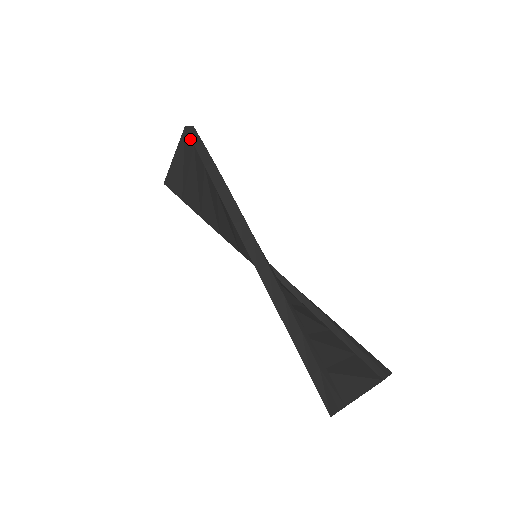
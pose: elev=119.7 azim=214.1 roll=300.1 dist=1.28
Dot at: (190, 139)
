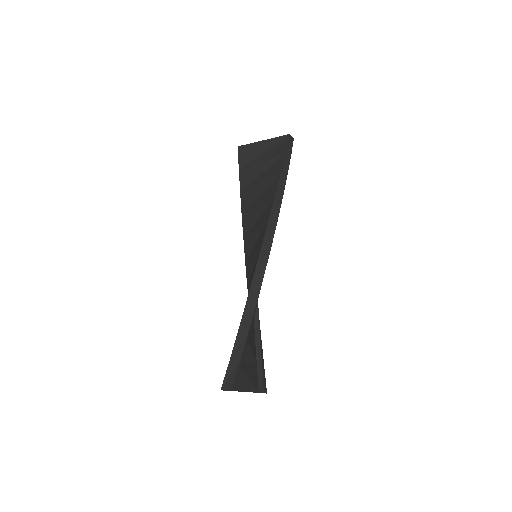
Dot at: (286, 146)
